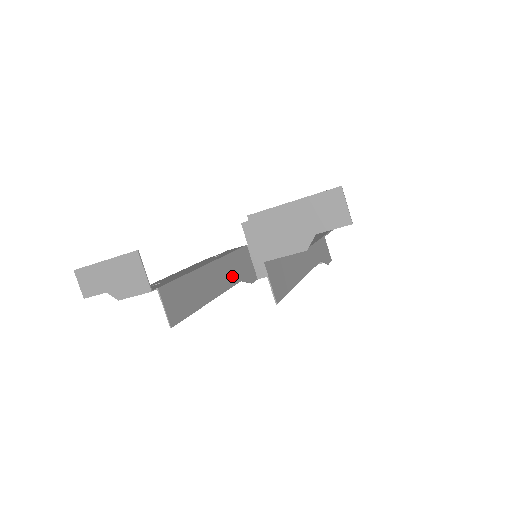
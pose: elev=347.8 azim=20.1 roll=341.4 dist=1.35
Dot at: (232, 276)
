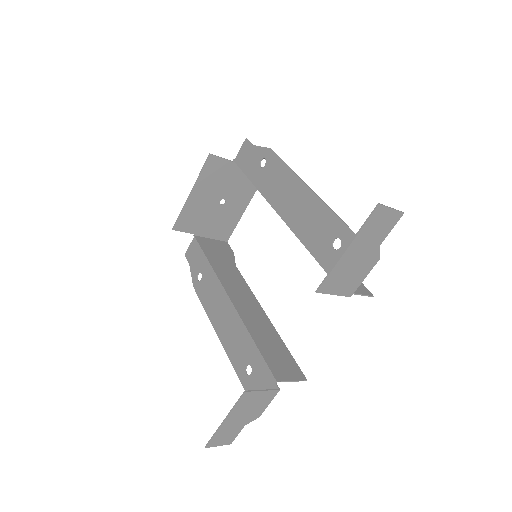
Dot at: (234, 276)
